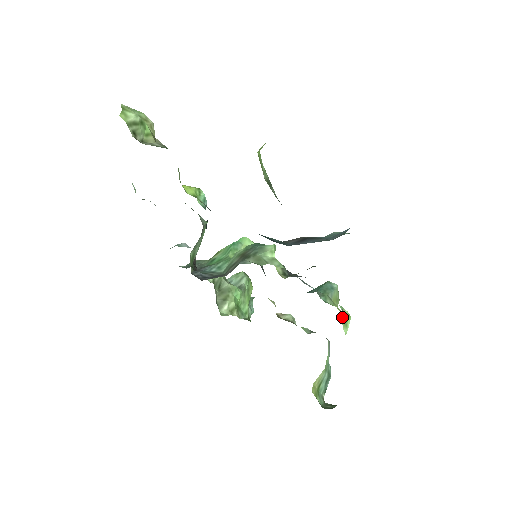
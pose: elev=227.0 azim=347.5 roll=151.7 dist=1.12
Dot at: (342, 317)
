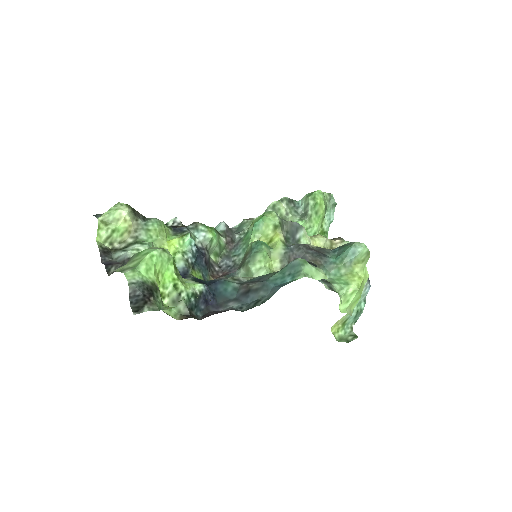
Dot at: (343, 295)
